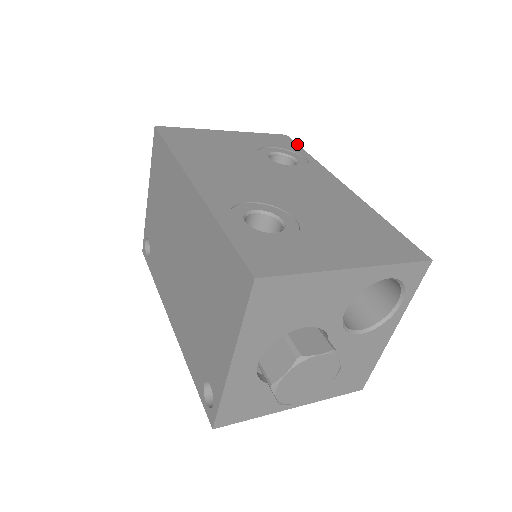
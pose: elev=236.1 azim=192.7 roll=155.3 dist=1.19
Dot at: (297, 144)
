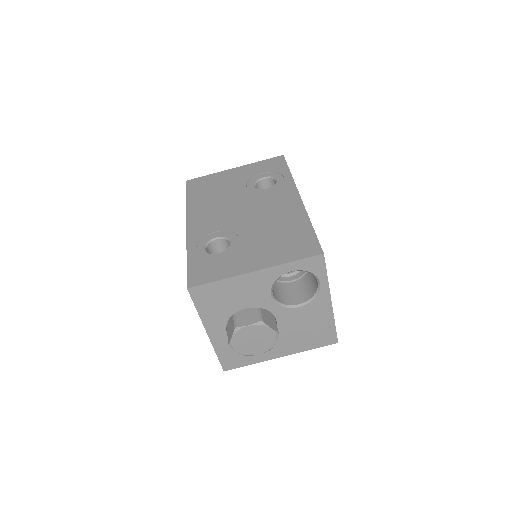
Dot at: (286, 163)
